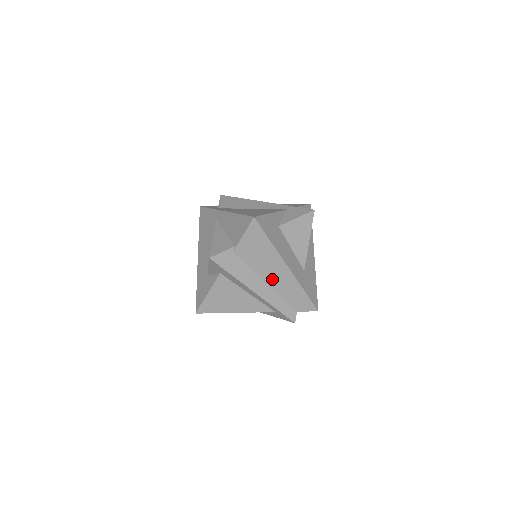
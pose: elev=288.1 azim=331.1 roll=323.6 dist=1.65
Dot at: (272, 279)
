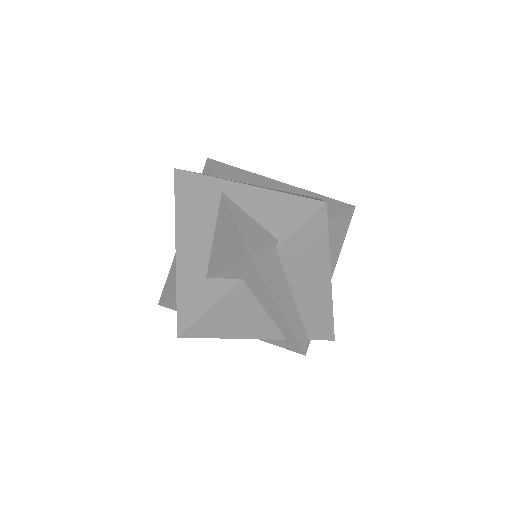
Dot at: (304, 294)
